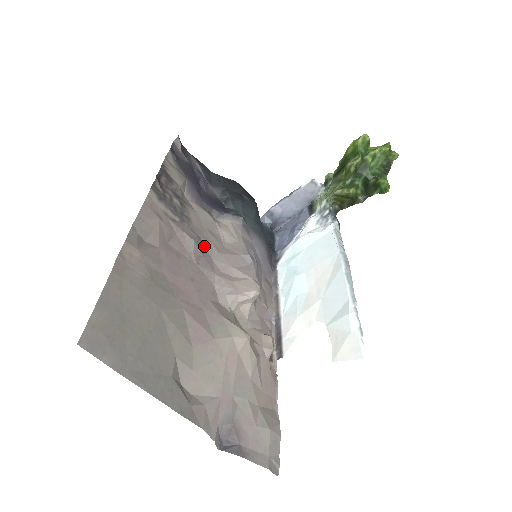
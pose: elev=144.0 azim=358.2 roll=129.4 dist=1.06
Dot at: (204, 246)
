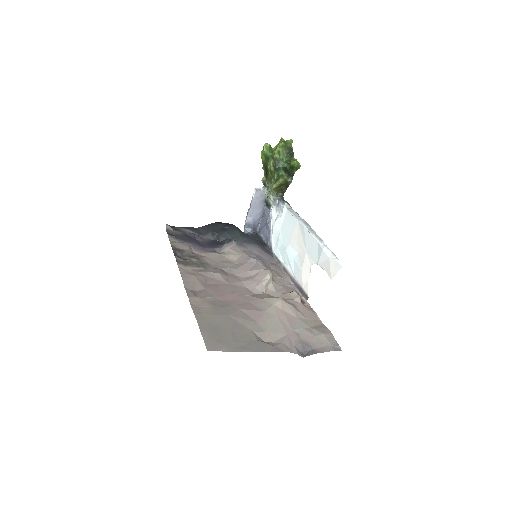
Dot at: (225, 272)
